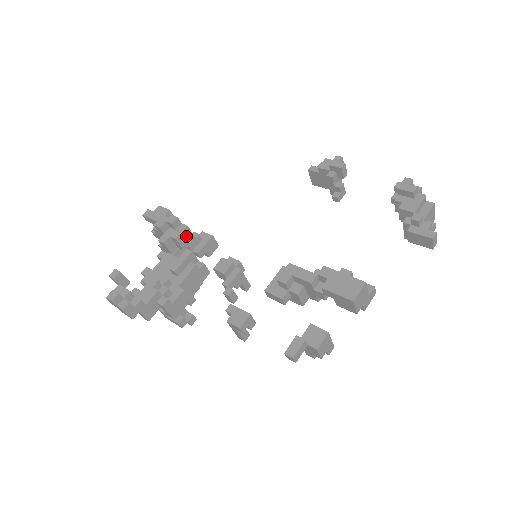
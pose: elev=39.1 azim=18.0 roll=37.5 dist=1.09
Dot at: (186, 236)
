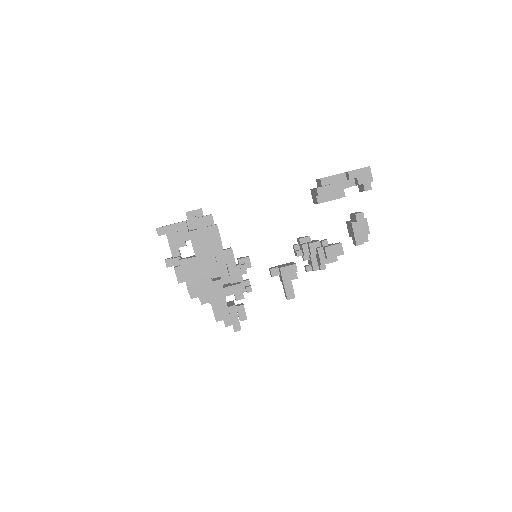
Dot at: occluded
